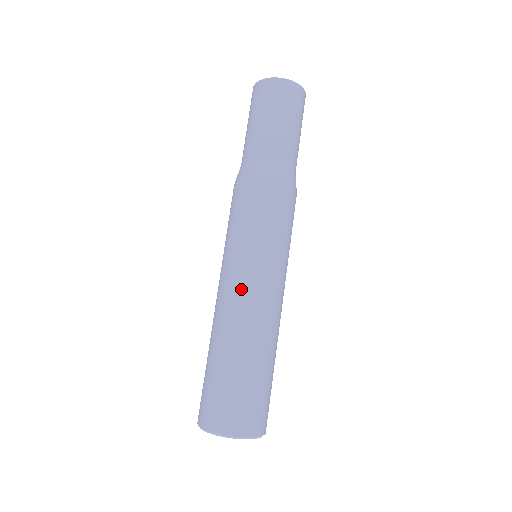
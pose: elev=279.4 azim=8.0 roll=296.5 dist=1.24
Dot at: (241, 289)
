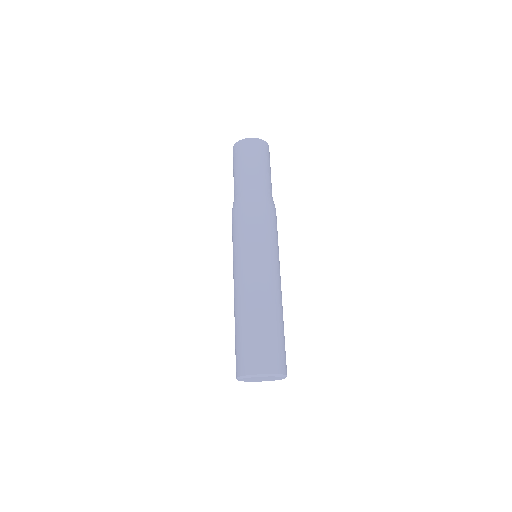
Dot at: (266, 274)
